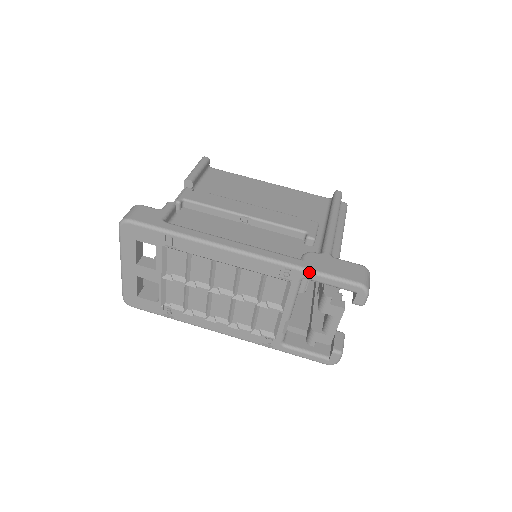
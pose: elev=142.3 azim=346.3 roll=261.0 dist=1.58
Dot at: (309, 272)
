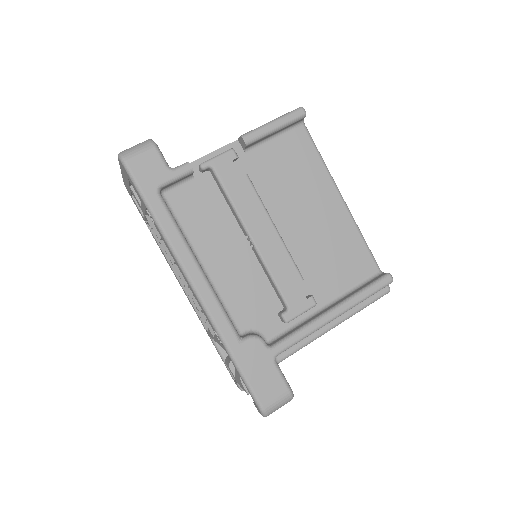
Dot at: (232, 360)
